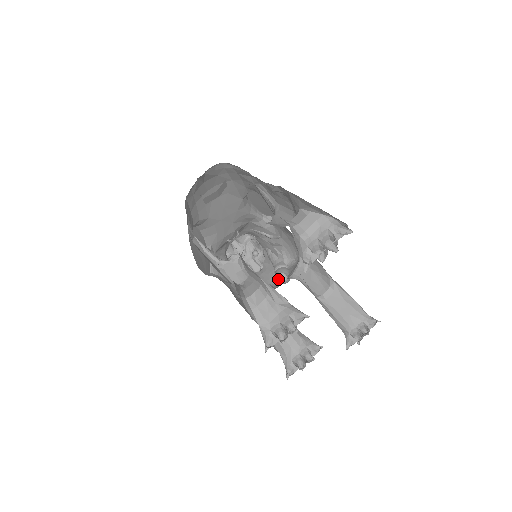
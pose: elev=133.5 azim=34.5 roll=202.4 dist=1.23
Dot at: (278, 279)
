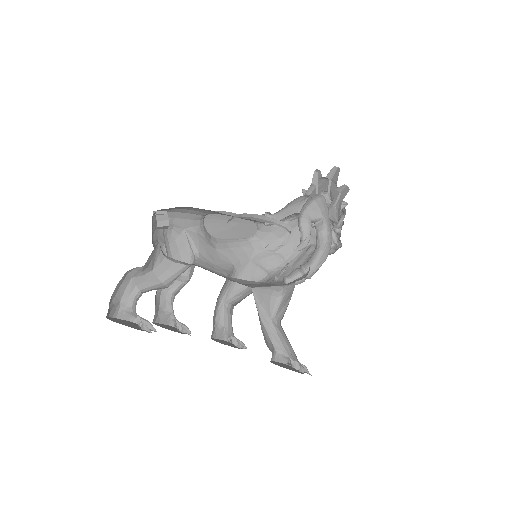
Dot at: (283, 278)
